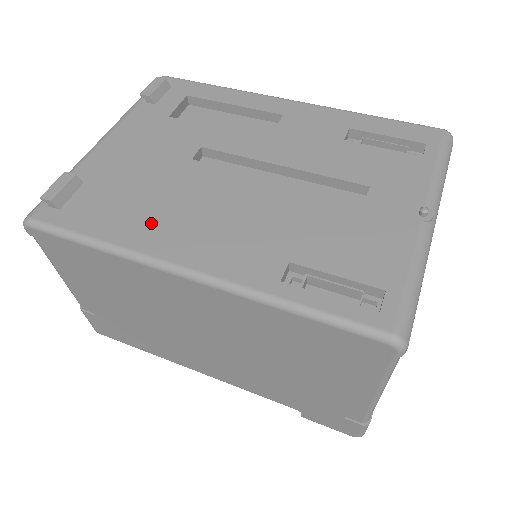
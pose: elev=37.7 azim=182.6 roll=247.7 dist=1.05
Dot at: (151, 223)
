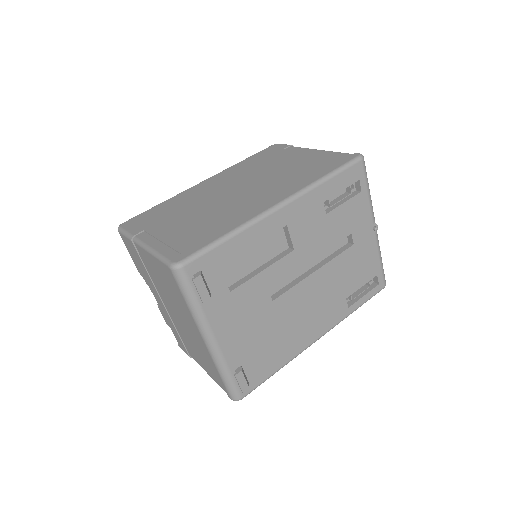
Dot at: (290, 343)
